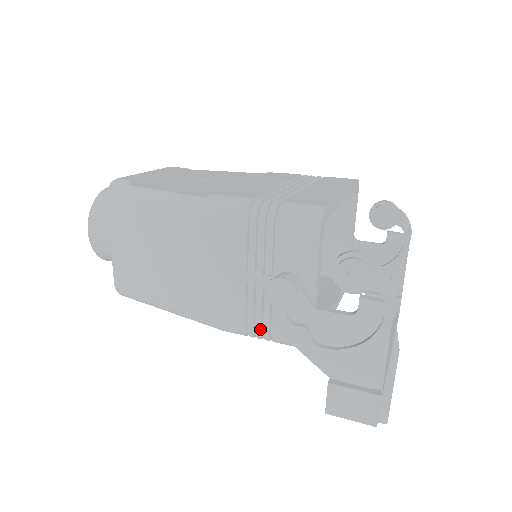
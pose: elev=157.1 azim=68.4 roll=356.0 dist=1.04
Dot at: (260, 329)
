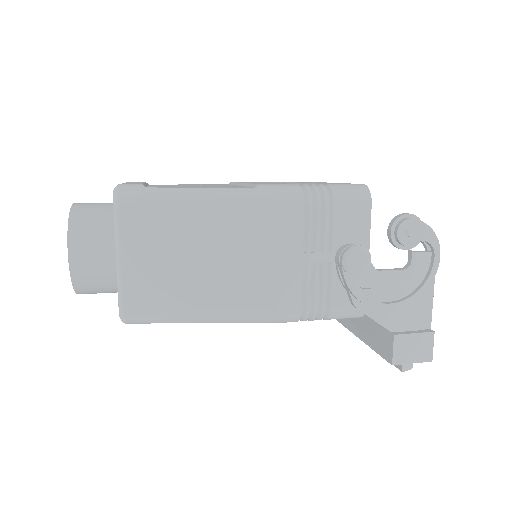
Dot at: (318, 308)
